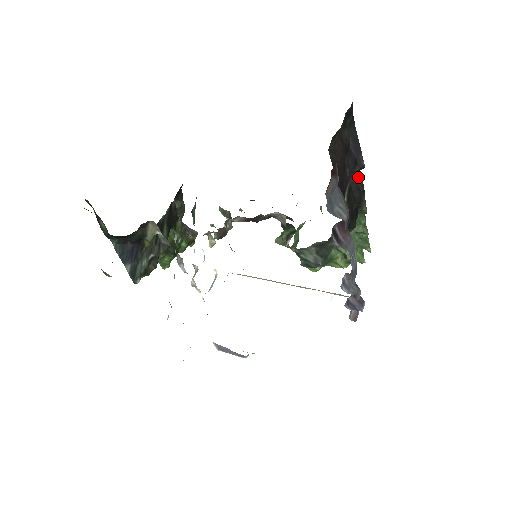
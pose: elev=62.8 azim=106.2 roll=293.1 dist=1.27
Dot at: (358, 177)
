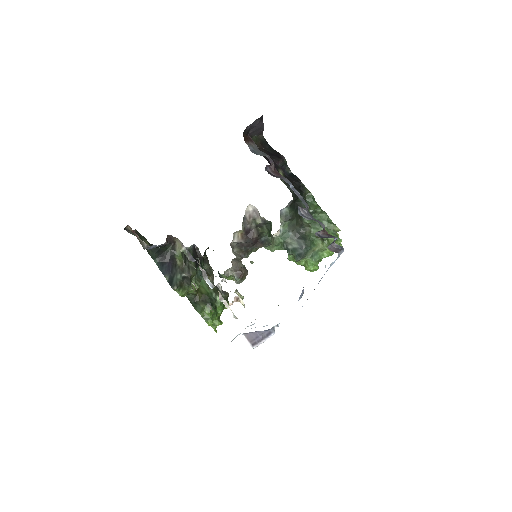
Dot at: (293, 176)
